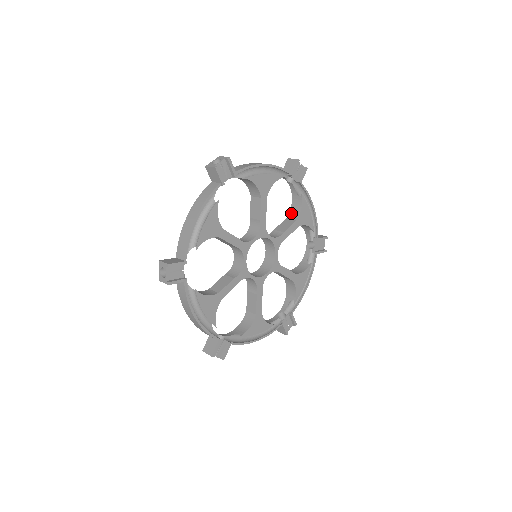
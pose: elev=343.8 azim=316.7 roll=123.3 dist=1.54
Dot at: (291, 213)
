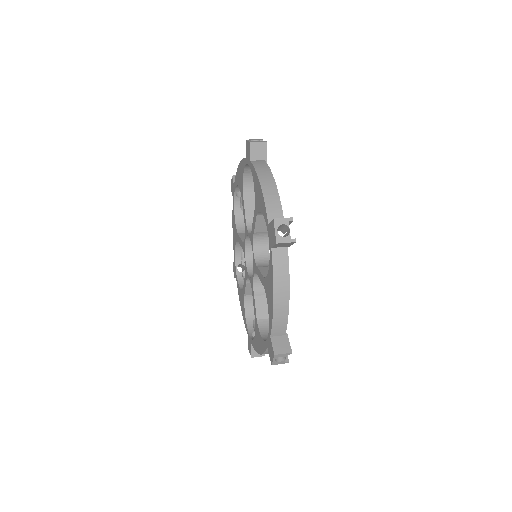
Dot at: (239, 228)
